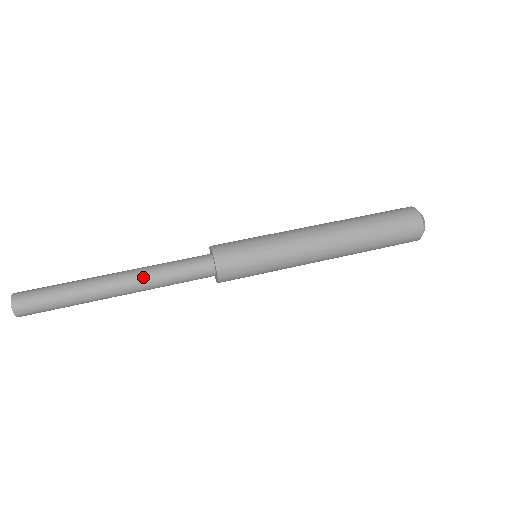
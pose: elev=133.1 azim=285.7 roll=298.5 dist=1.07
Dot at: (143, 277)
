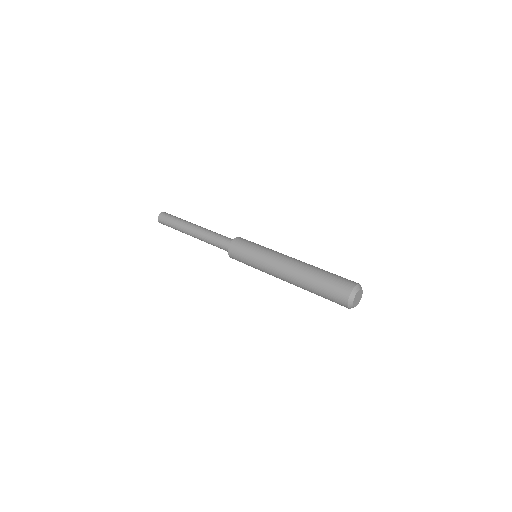
Dot at: (207, 230)
